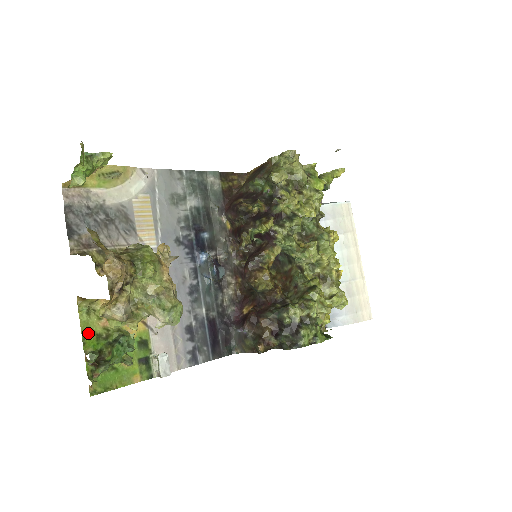
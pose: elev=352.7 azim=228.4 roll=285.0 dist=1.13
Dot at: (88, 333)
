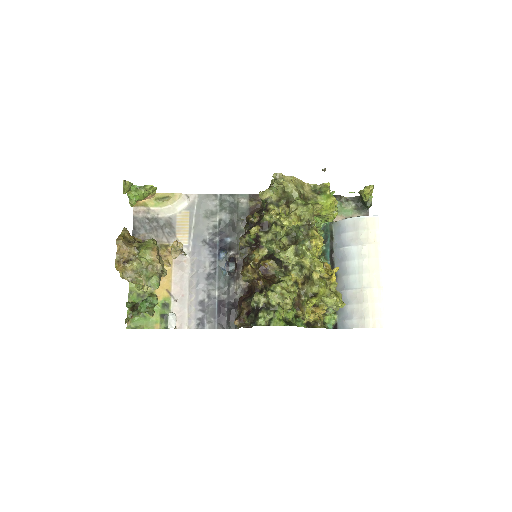
Dot at: (133, 292)
